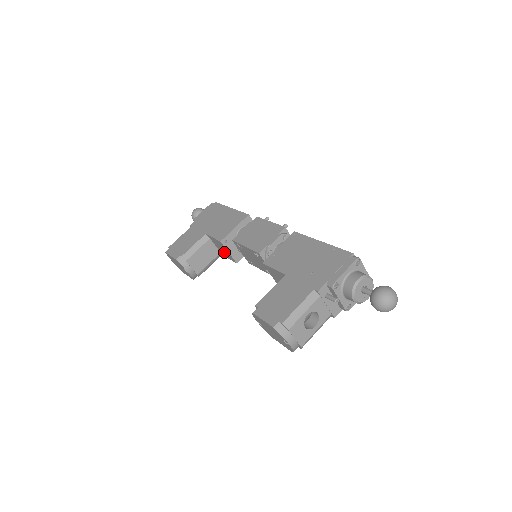
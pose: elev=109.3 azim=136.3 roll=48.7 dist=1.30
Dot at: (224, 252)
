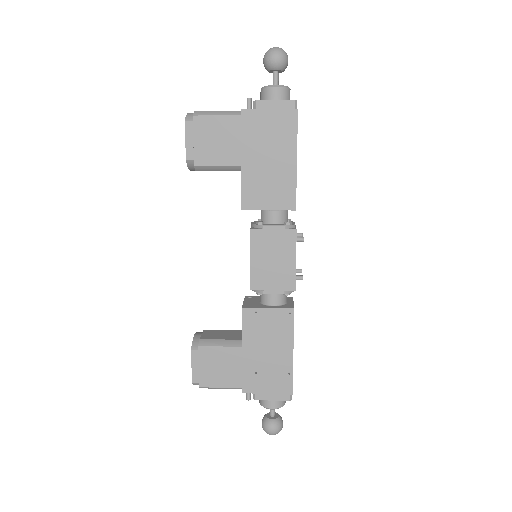
Dot at: occluded
